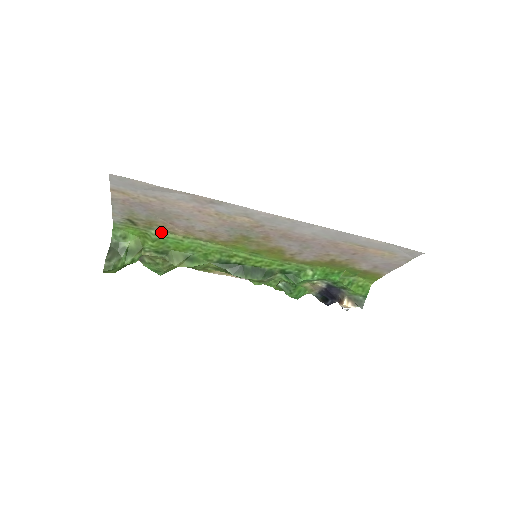
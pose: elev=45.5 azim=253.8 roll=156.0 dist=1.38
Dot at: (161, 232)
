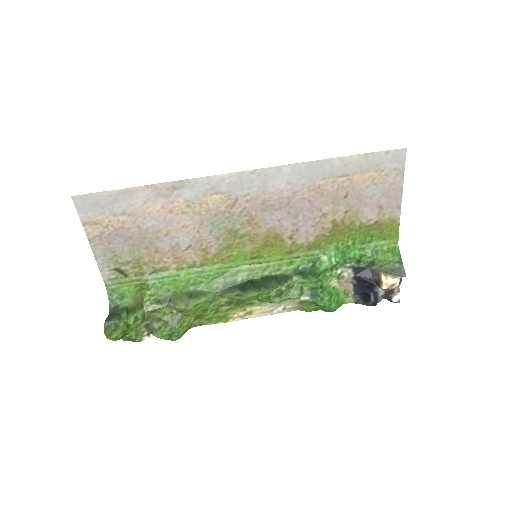
Dot at: (154, 274)
